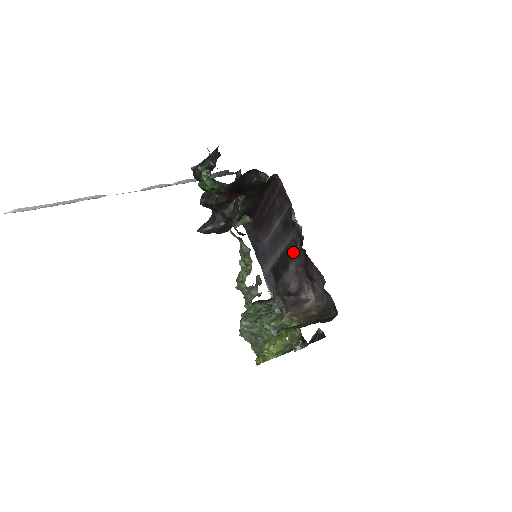
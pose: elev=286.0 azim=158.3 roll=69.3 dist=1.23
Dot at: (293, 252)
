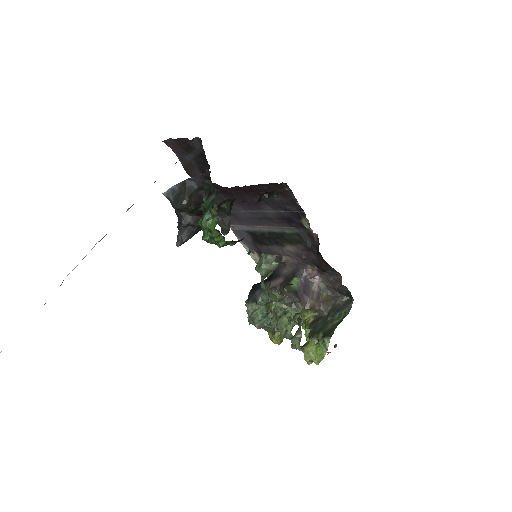
Dot at: (295, 242)
